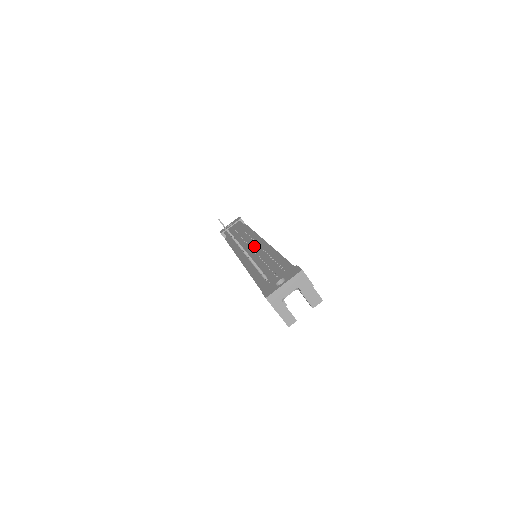
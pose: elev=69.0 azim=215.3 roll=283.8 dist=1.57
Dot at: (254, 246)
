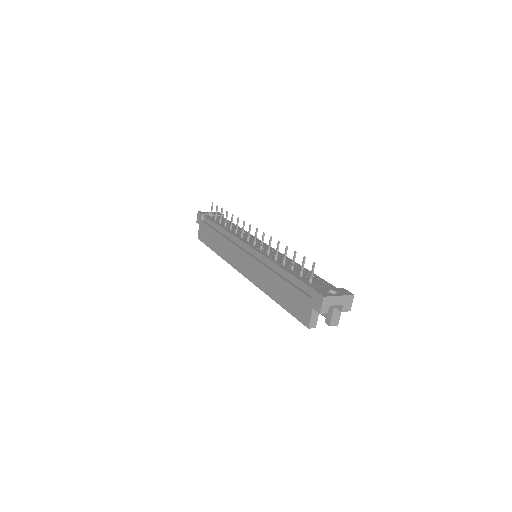
Dot at: (267, 248)
